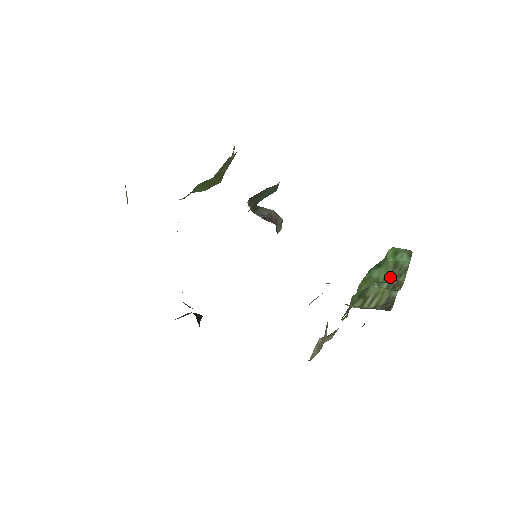
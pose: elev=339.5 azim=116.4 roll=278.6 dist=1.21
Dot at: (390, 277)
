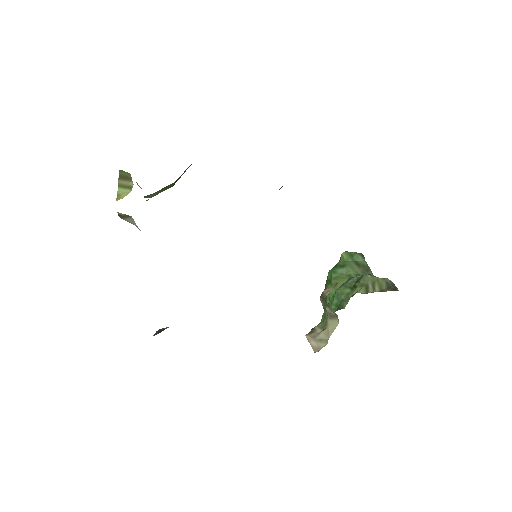
Dot at: (360, 273)
